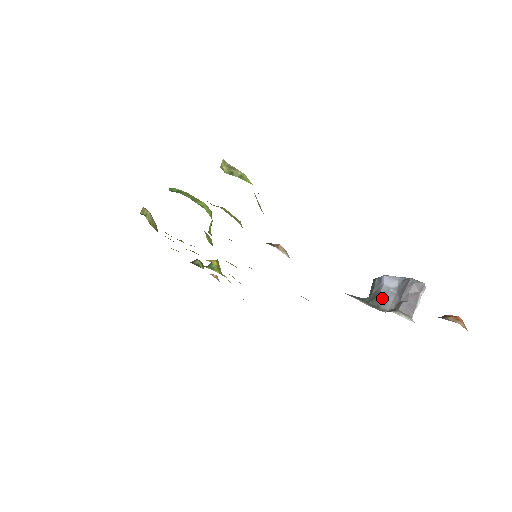
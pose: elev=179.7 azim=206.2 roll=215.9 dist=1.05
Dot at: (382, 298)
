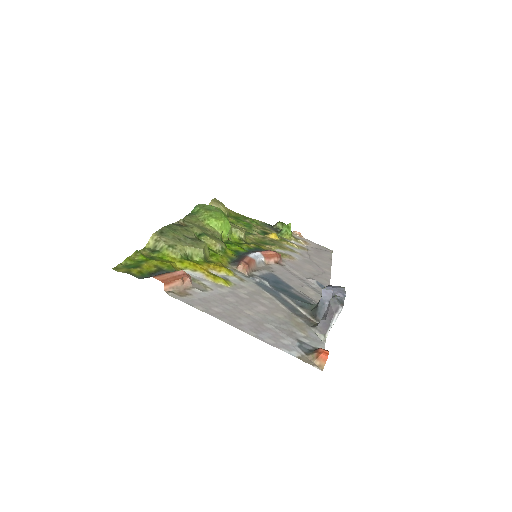
Dot at: (319, 309)
